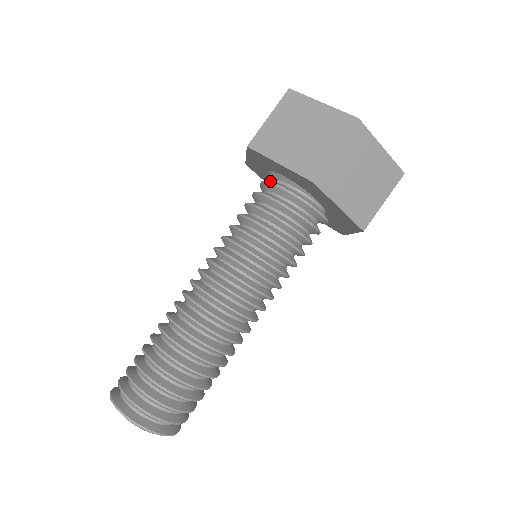
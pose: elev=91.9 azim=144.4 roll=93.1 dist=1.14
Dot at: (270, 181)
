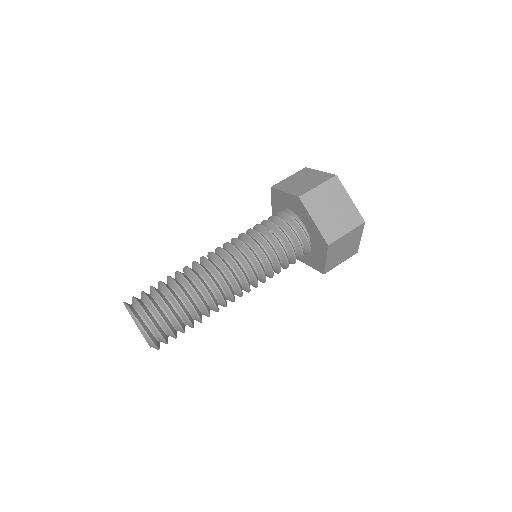
Dot at: occluded
